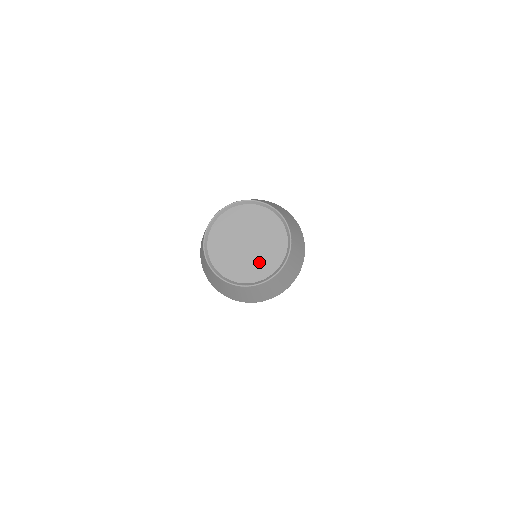
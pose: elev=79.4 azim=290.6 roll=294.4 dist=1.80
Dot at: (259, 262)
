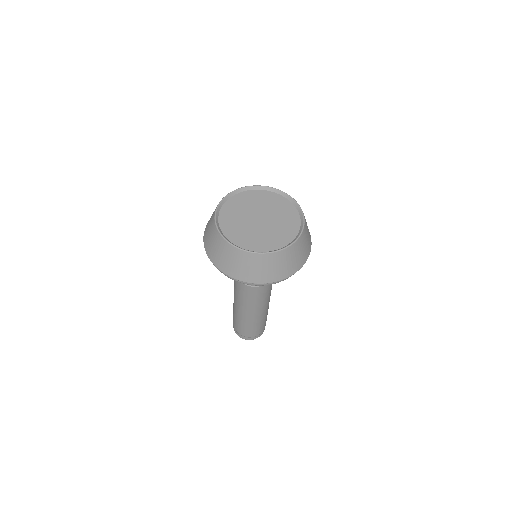
Dot at: (256, 237)
